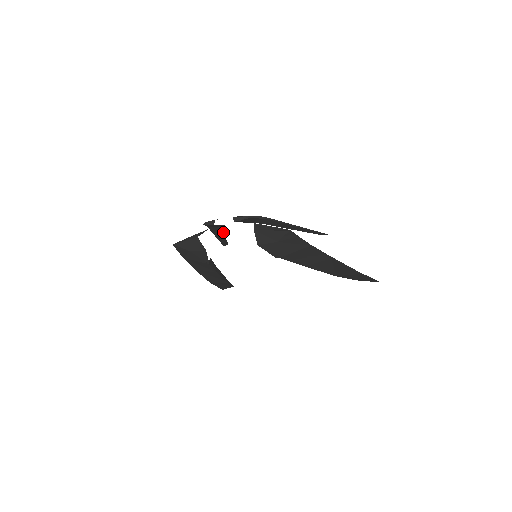
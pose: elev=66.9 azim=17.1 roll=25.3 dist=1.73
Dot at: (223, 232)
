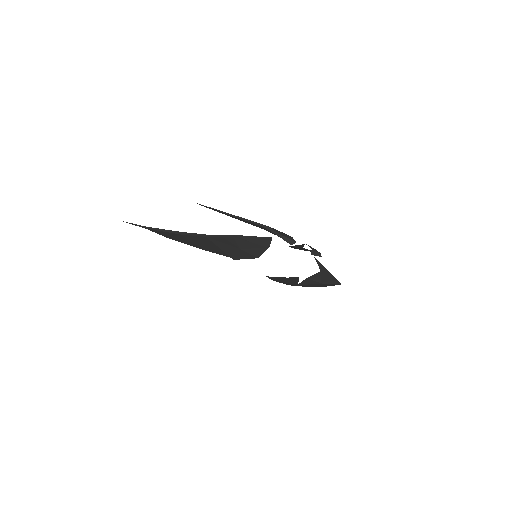
Dot at: (251, 224)
